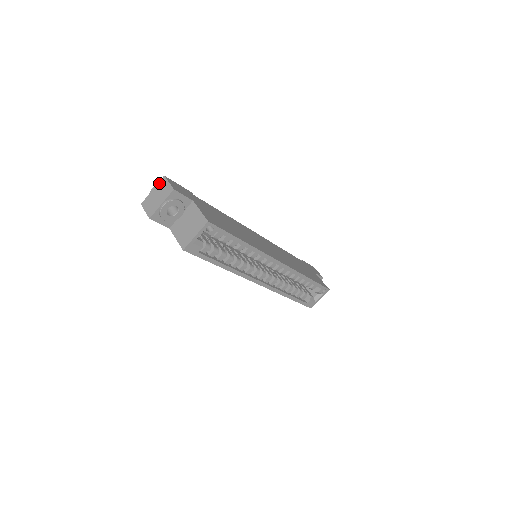
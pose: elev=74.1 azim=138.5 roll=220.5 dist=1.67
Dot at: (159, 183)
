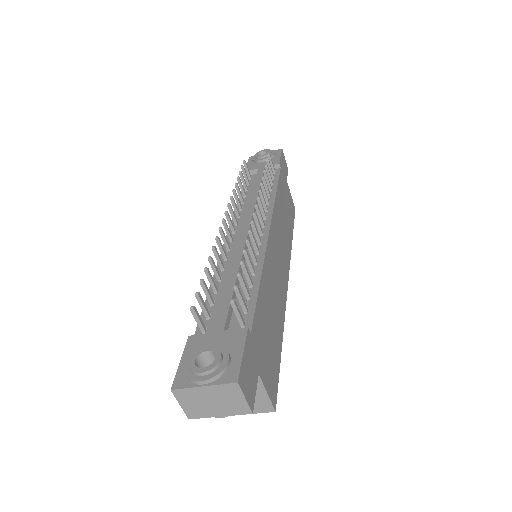
Dot at: (223, 387)
